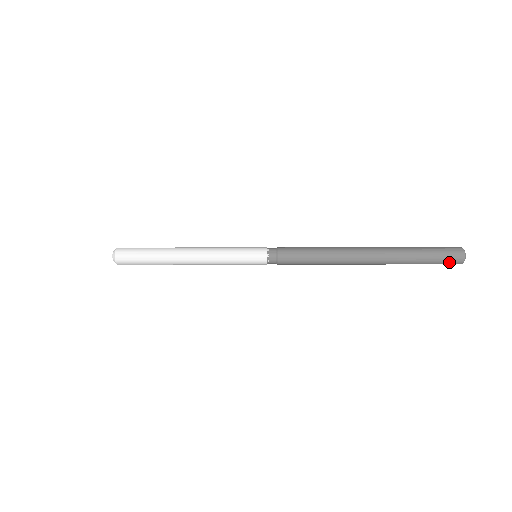
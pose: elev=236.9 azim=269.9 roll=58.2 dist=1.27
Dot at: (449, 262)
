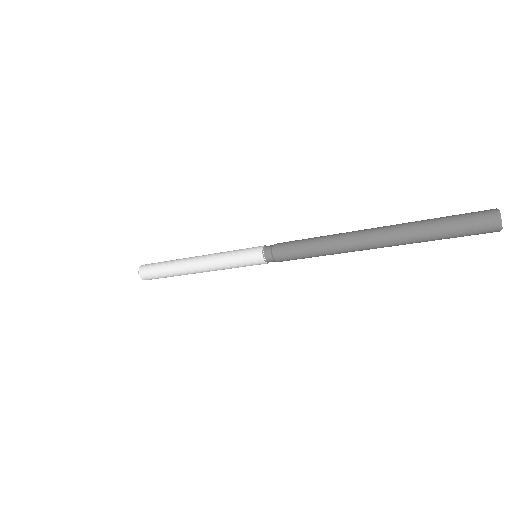
Dot at: occluded
